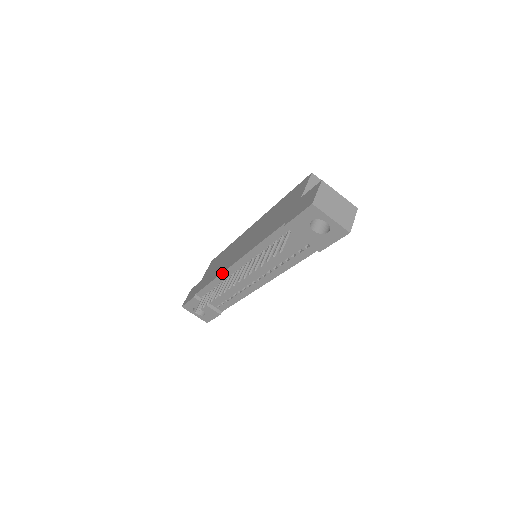
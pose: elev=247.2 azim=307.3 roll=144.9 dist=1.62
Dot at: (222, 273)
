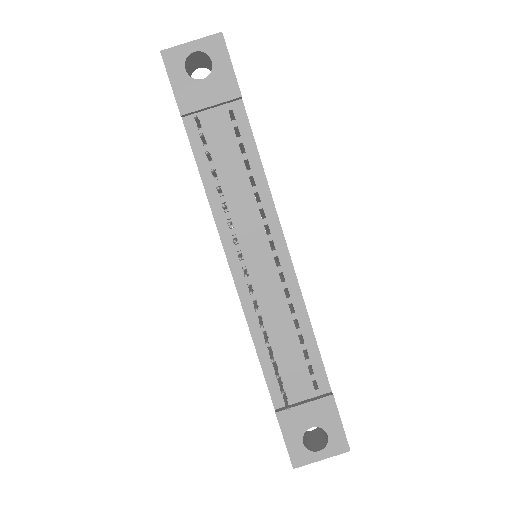
Dot at: (241, 305)
